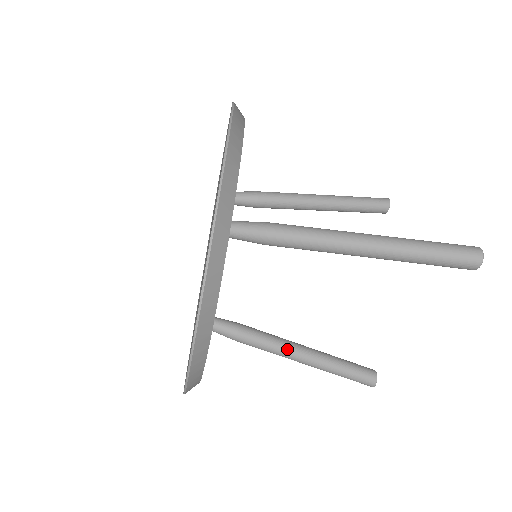
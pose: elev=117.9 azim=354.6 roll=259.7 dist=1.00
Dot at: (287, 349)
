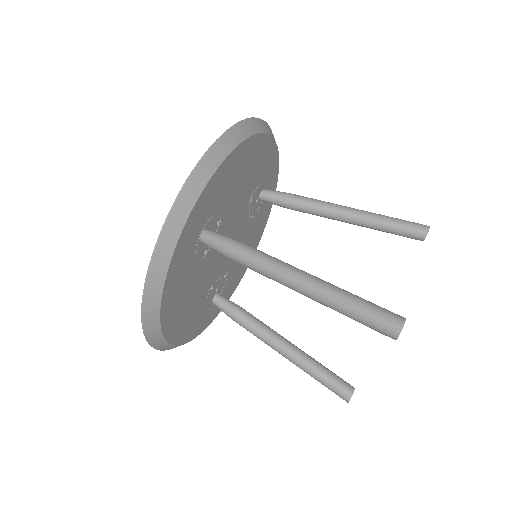
Dot at: (273, 342)
